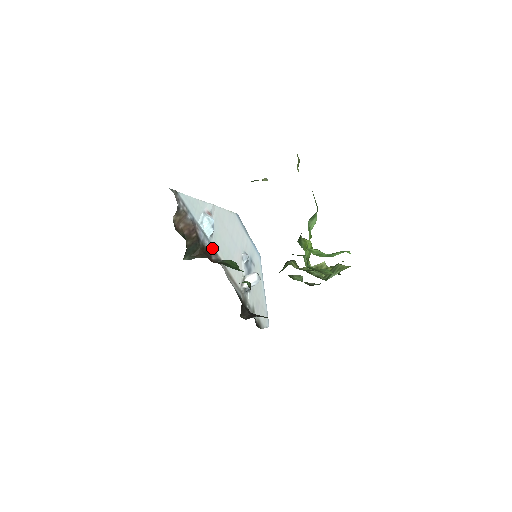
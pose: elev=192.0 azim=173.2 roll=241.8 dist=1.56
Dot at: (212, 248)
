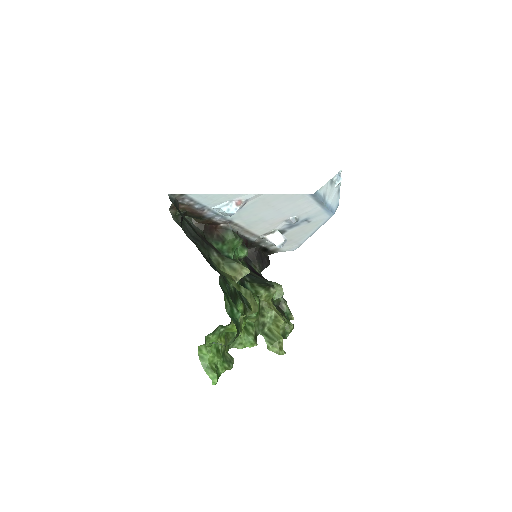
Dot at: (226, 220)
